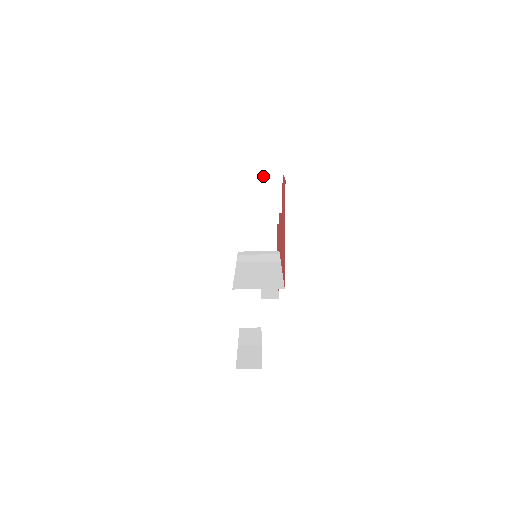
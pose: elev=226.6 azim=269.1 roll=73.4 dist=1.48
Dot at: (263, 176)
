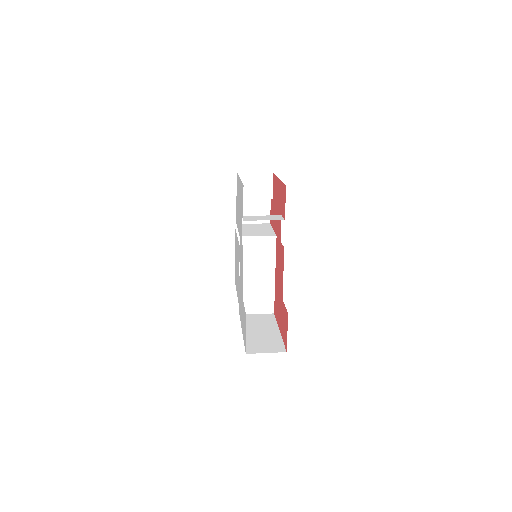
Dot at: occluded
